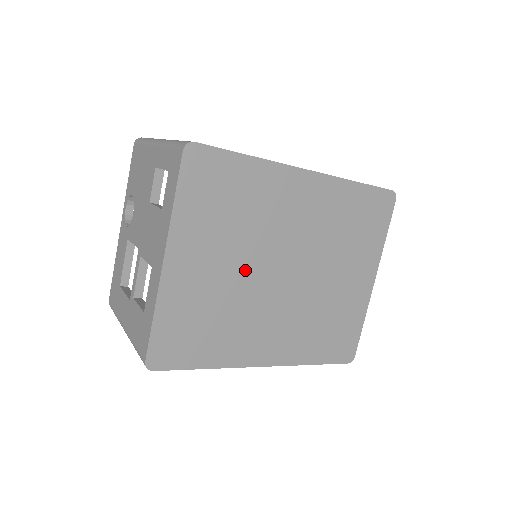
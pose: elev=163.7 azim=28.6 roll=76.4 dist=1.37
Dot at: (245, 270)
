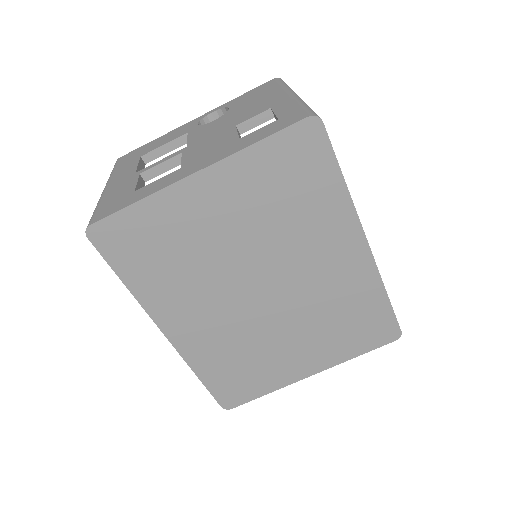
Dot at: (240, 254)
